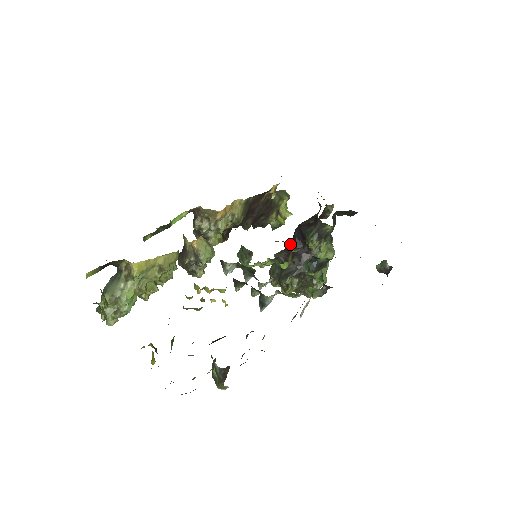
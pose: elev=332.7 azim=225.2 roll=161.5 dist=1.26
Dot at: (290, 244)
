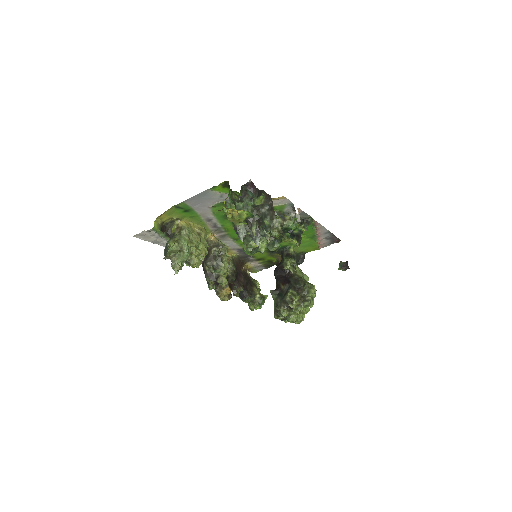
Dot at: (272, 241)
